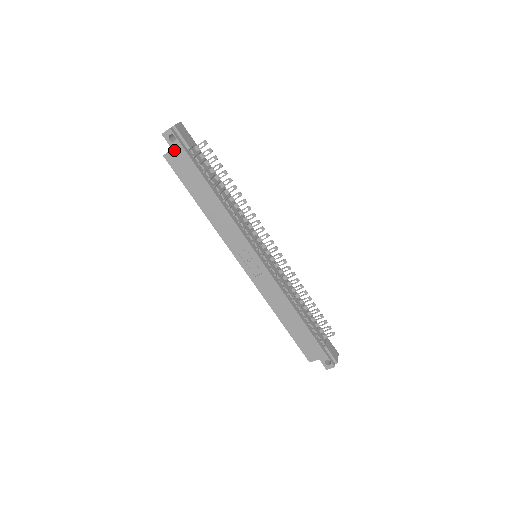
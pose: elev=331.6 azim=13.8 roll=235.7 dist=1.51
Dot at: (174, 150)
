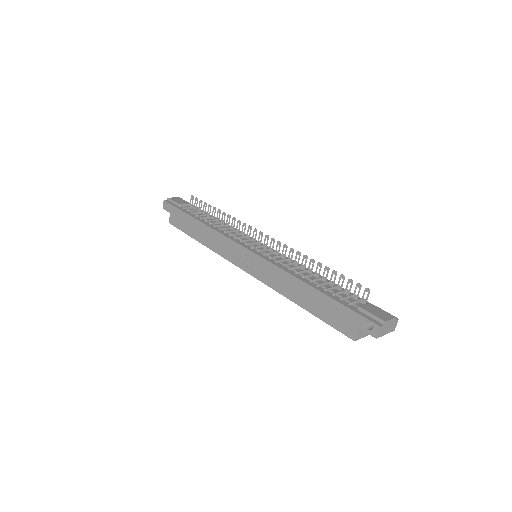
Dot at: (171, 213)
